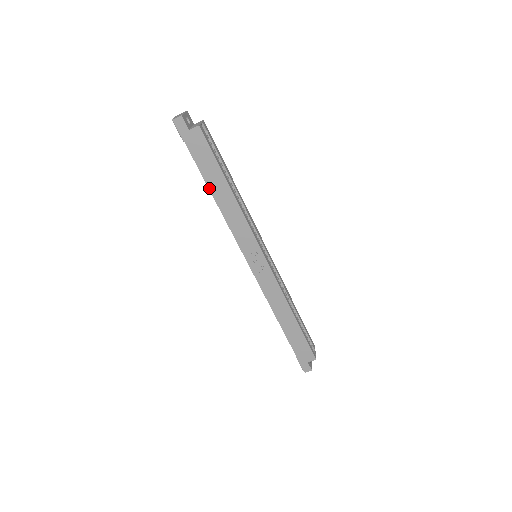
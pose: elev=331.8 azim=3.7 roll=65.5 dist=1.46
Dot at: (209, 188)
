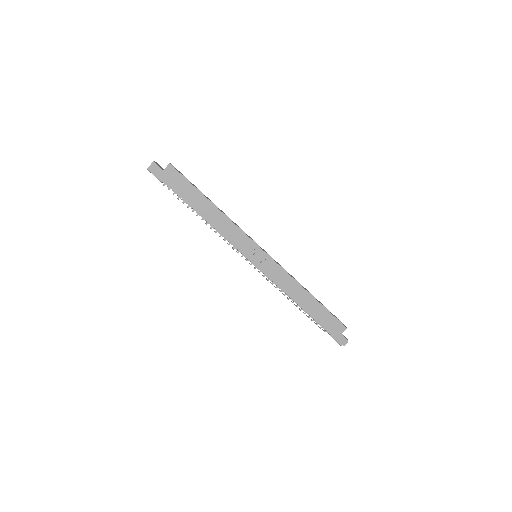
Dot at: (196, 211)
